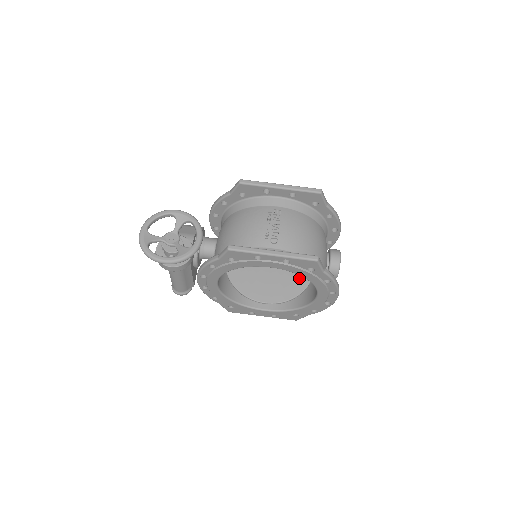
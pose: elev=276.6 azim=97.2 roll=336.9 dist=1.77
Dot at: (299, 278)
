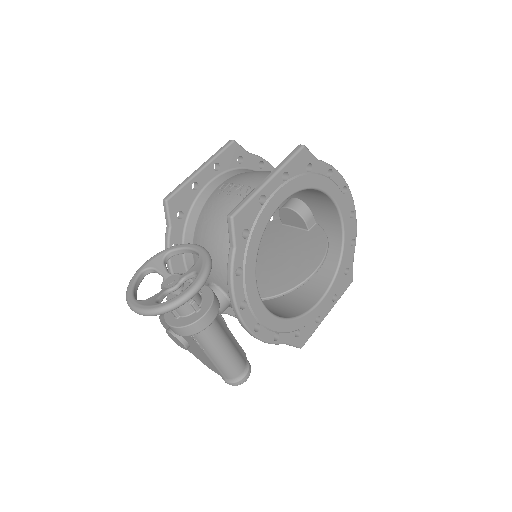
Dot at: (307, 232)
